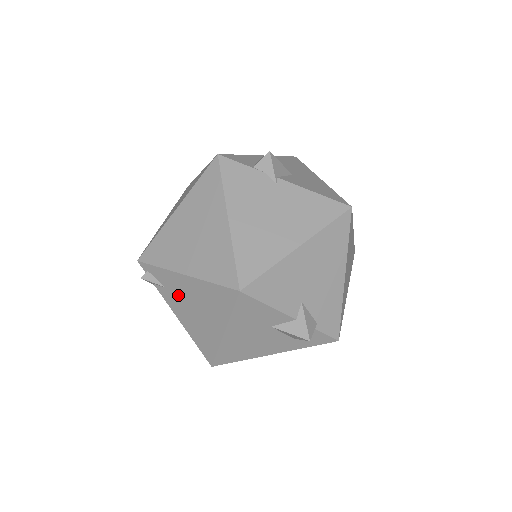
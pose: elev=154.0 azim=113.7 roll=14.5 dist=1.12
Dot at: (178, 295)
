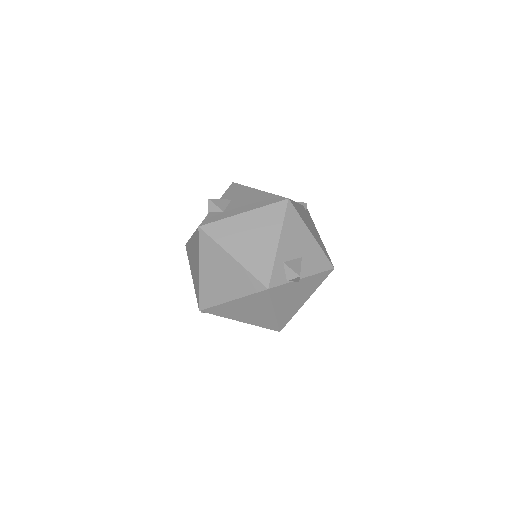
Dot at: occluded
